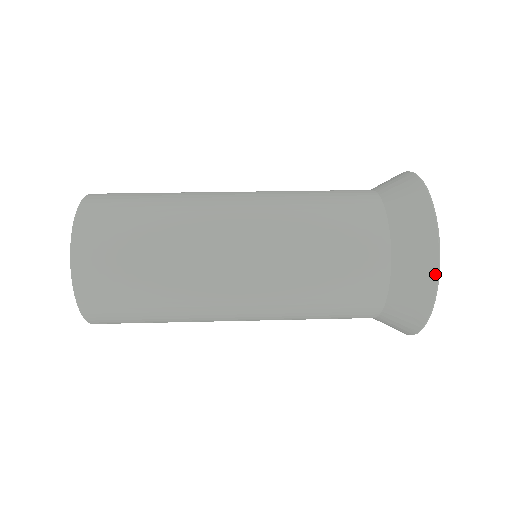
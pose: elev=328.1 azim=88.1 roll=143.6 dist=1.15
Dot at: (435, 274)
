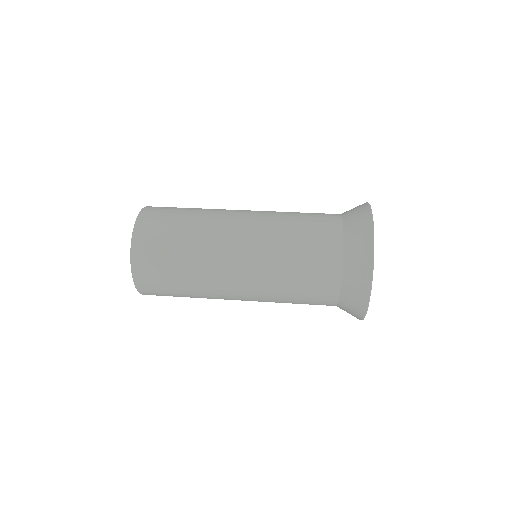
Dot at: (364, 312)
